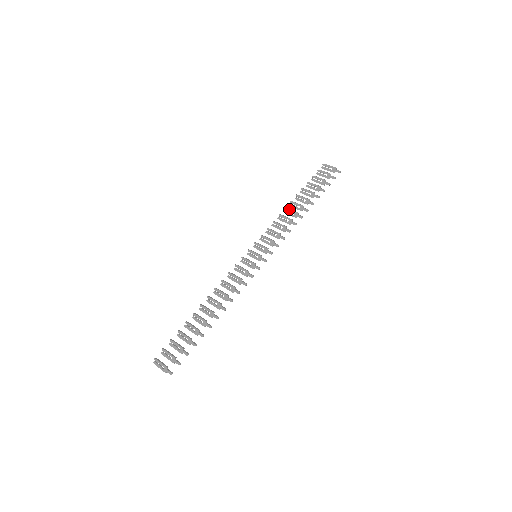
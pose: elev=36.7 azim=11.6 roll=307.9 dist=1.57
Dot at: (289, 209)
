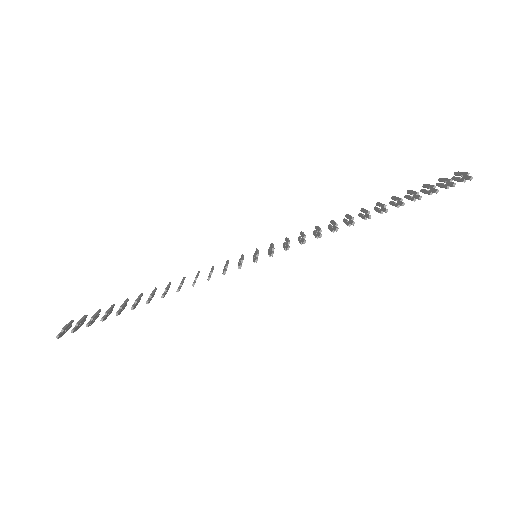
Dot at: (348, 214)
